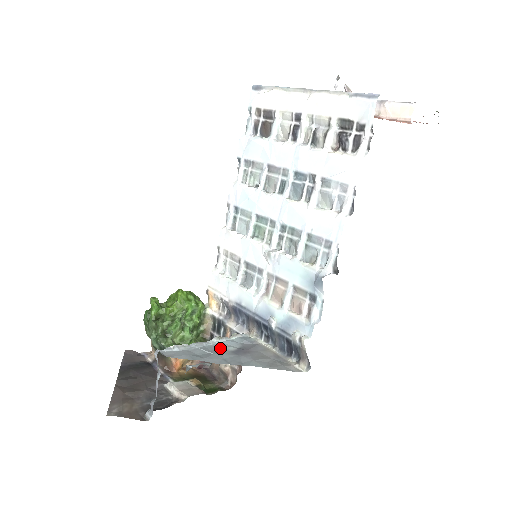
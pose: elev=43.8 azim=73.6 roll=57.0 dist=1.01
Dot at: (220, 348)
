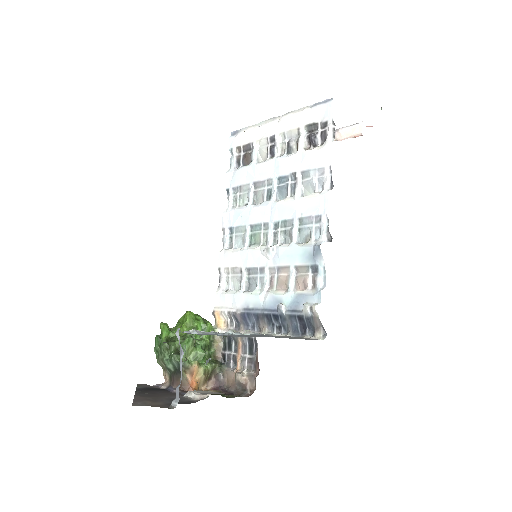
Dot at: occluded
